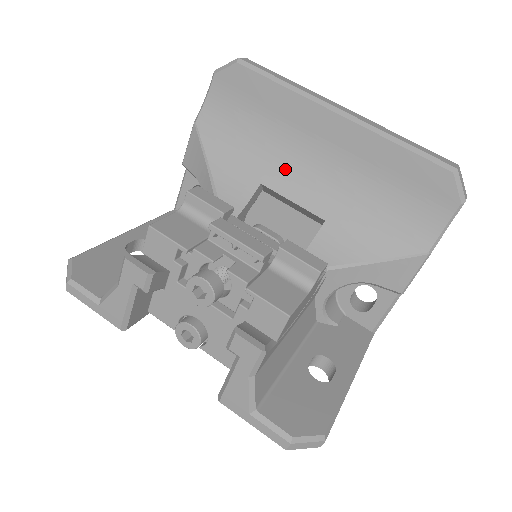
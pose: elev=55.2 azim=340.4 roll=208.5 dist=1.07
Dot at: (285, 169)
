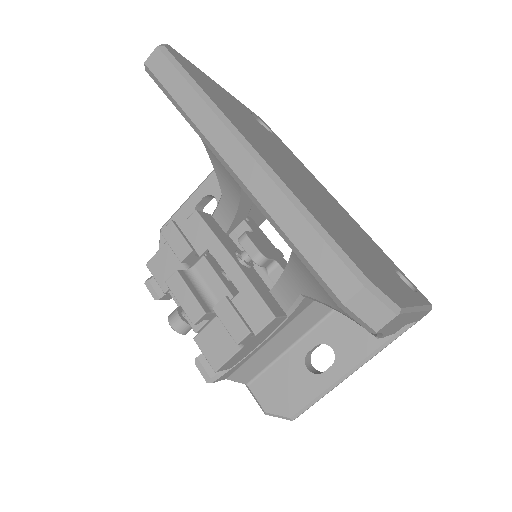
Dot at: occluded
